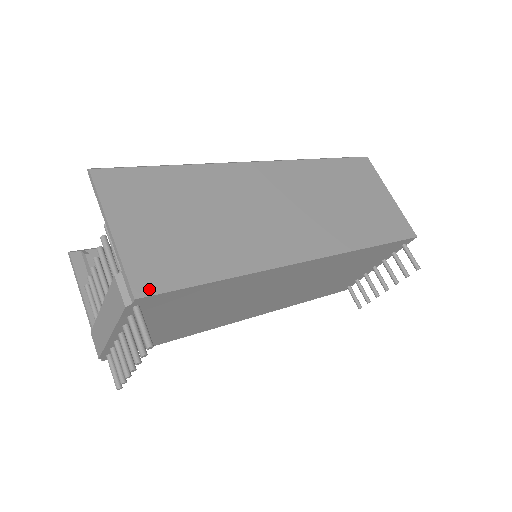
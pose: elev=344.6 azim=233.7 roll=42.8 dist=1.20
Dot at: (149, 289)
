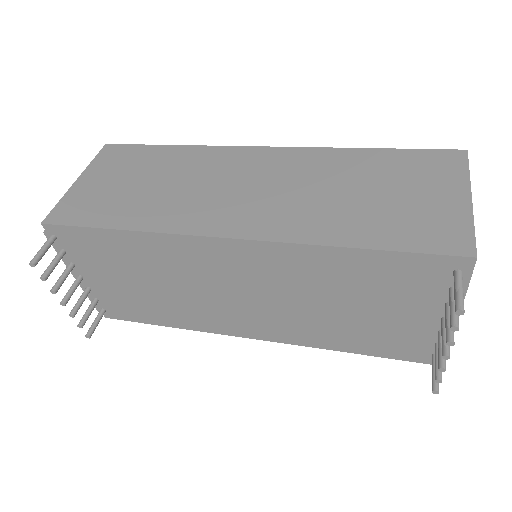
Dot at: (57, 220)
